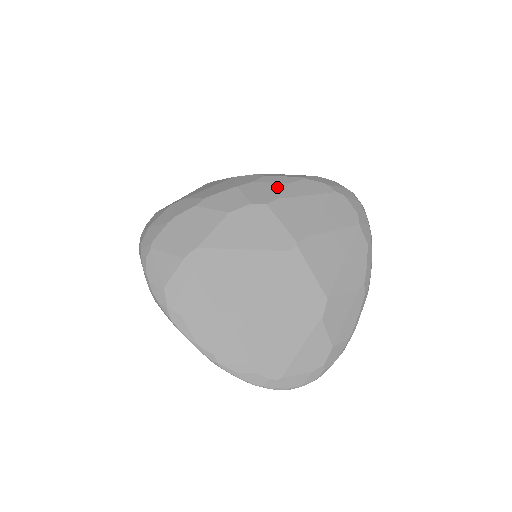
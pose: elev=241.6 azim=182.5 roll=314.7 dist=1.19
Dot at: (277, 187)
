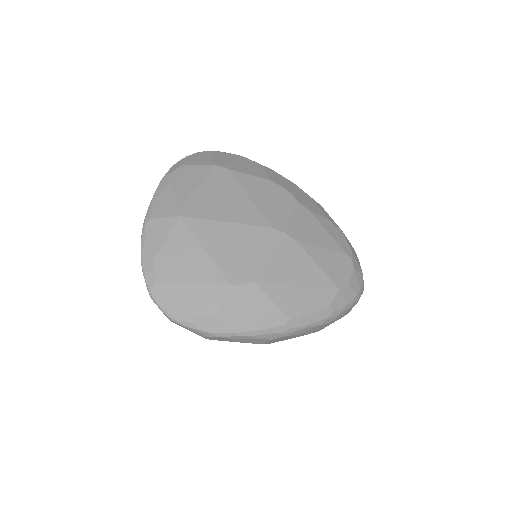
Dot at: (318, 211)
